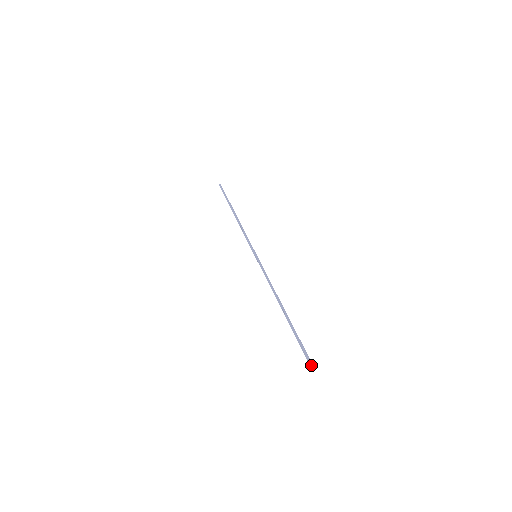
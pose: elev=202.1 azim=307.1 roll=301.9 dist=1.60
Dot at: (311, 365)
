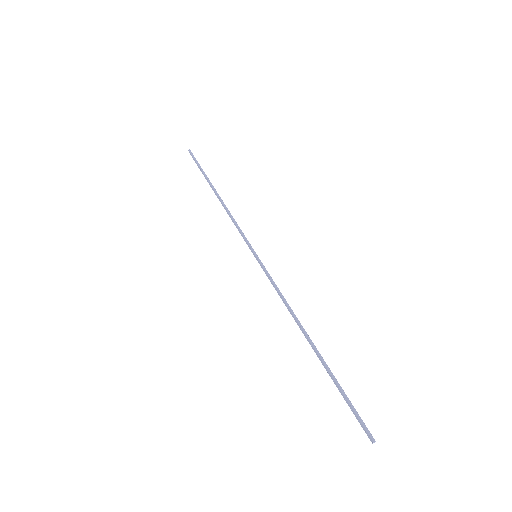
Dot at: occluded
